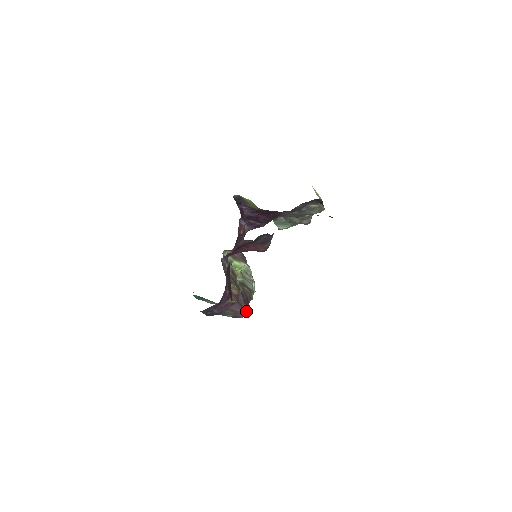
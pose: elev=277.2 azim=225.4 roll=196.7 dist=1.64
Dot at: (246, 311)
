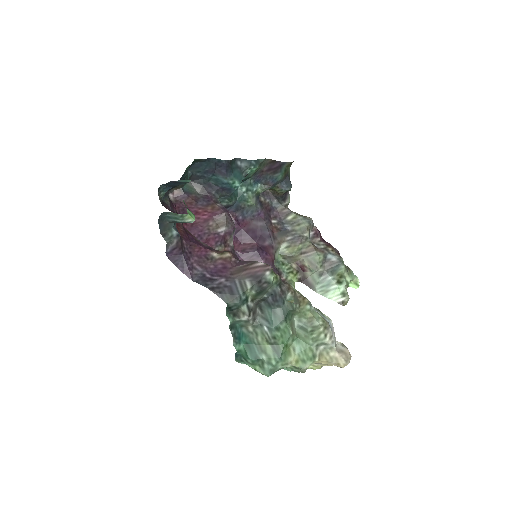
Dot at: (258, 263)
